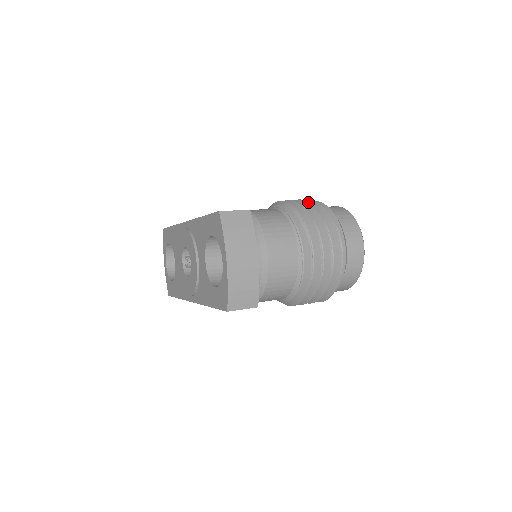
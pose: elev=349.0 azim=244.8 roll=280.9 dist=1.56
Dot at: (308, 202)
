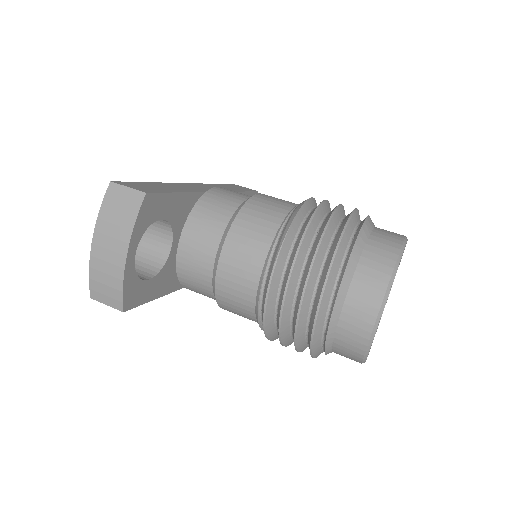
Dot at: (332, 213)
